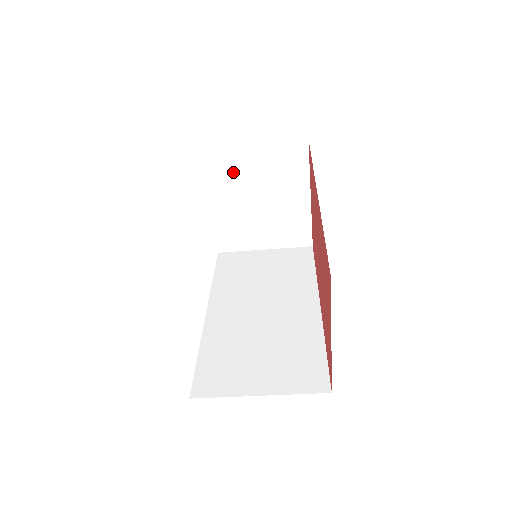
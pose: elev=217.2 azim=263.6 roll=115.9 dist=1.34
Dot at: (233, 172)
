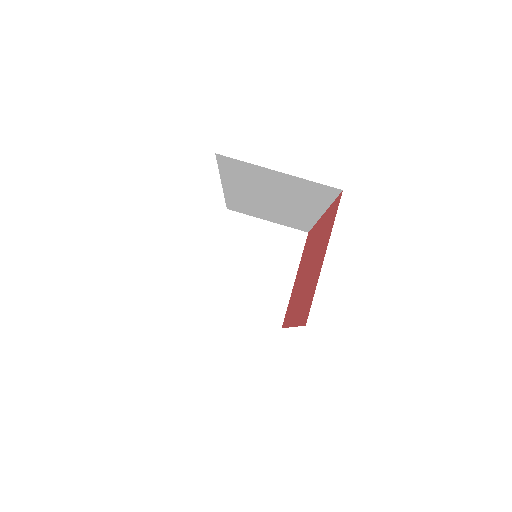
Dot at: (244, 236)
